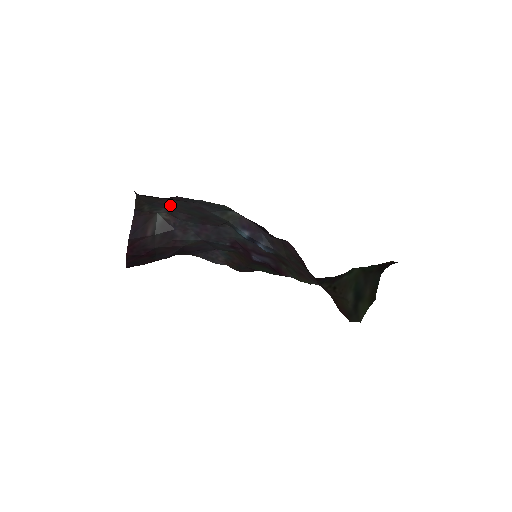
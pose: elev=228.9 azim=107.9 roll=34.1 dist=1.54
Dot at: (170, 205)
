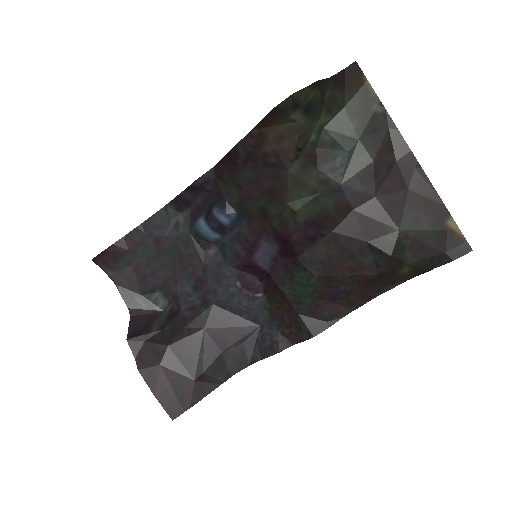
Dot at: (148, 273)
